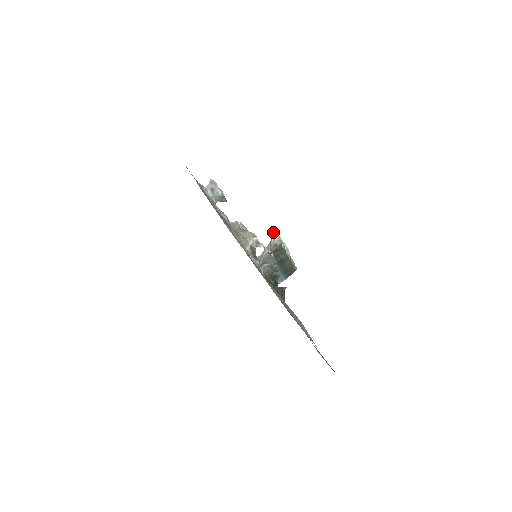
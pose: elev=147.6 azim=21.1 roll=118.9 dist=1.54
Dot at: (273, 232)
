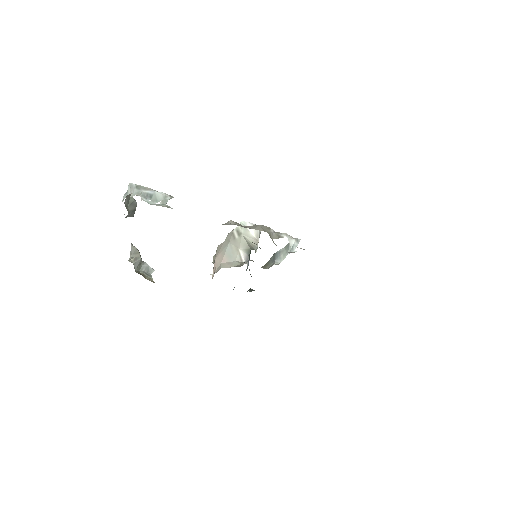
Dot at: (250, 224)
